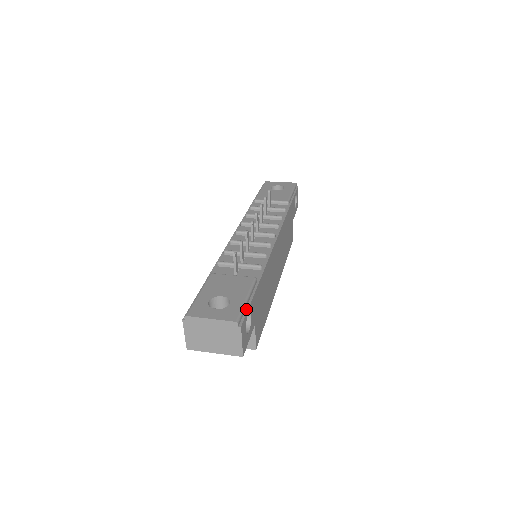
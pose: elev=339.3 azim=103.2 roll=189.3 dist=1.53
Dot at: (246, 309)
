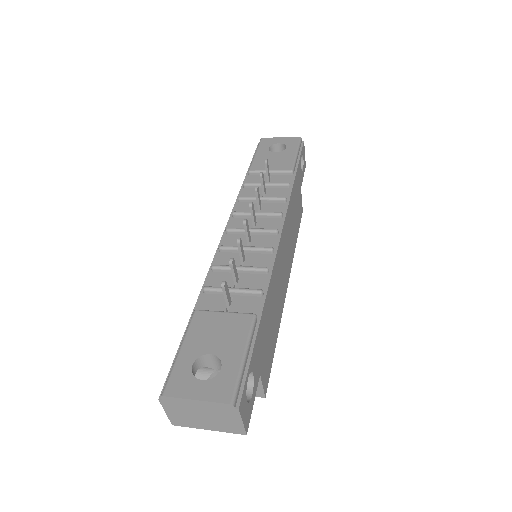
Dot at: (244, 373)
